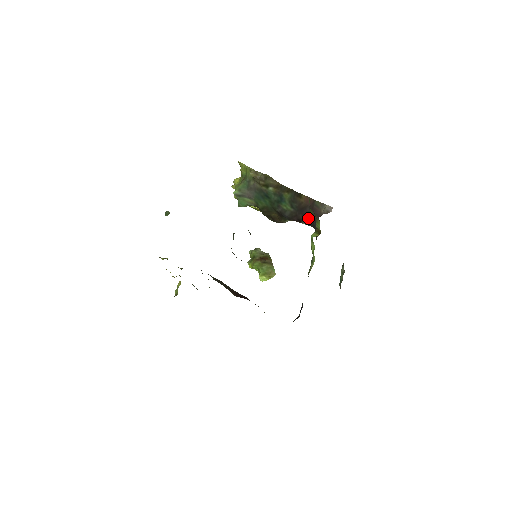
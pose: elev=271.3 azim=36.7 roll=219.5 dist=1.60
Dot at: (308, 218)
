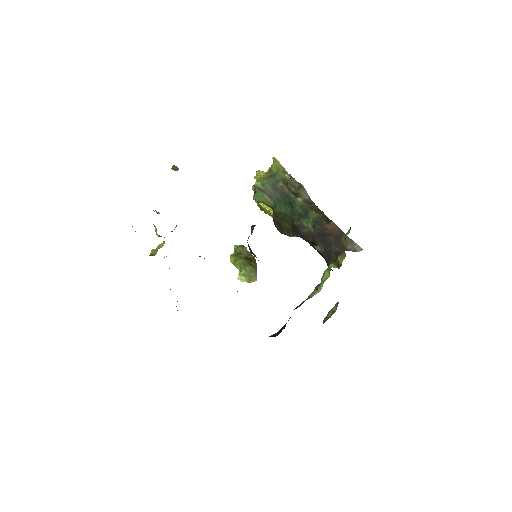
Dot at: (326, 246)
